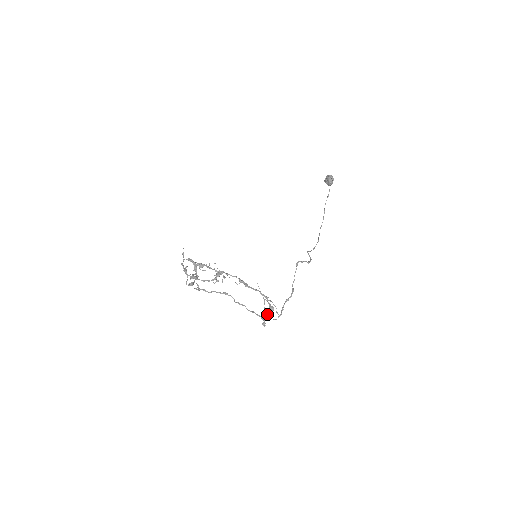
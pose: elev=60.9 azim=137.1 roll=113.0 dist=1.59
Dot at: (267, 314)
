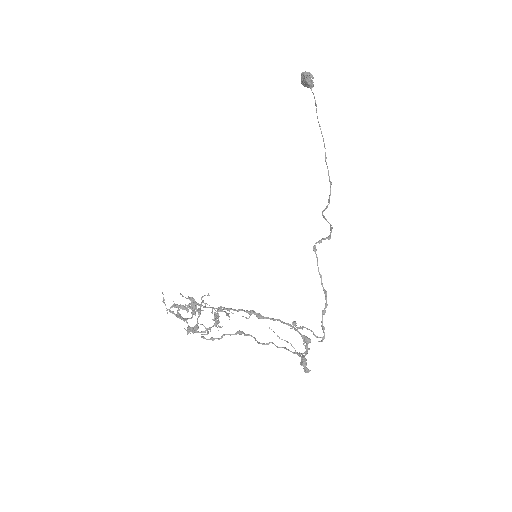
Dot at: (305, 348)
